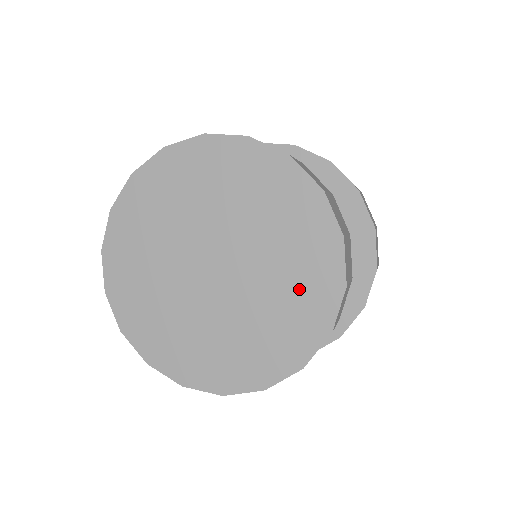
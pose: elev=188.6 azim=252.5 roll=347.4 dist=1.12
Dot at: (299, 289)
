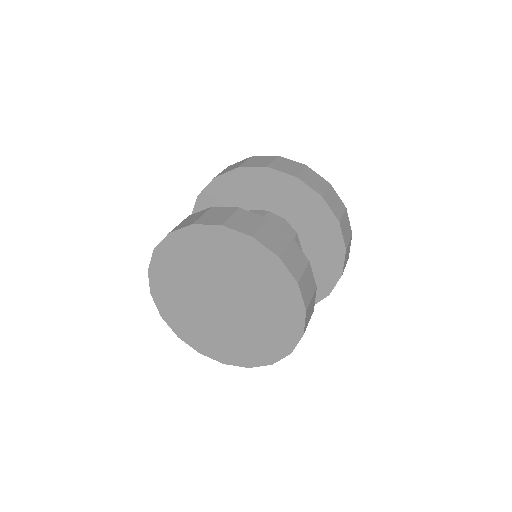
Dot at: (278, 313)
